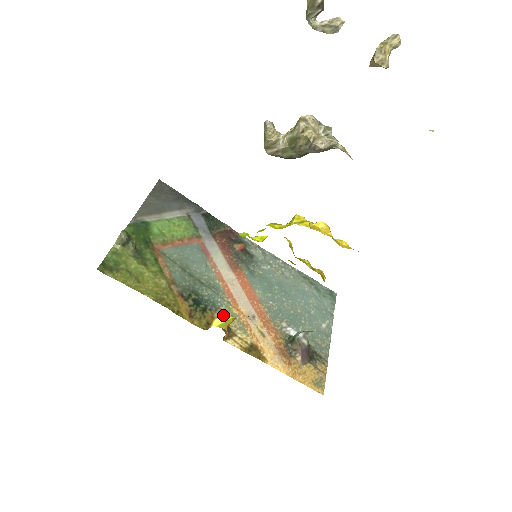
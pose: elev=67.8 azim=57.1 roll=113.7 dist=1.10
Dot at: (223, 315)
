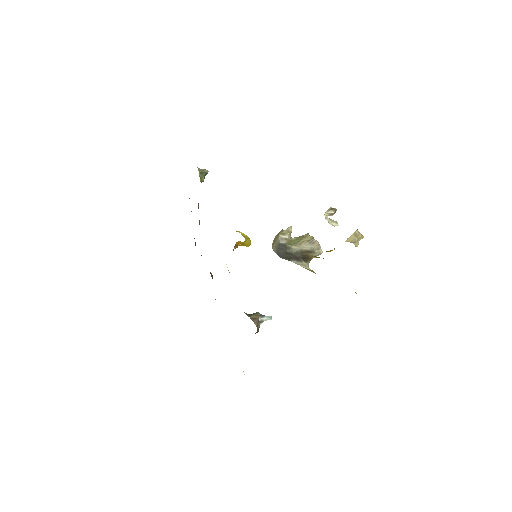
Dot at: occluded
